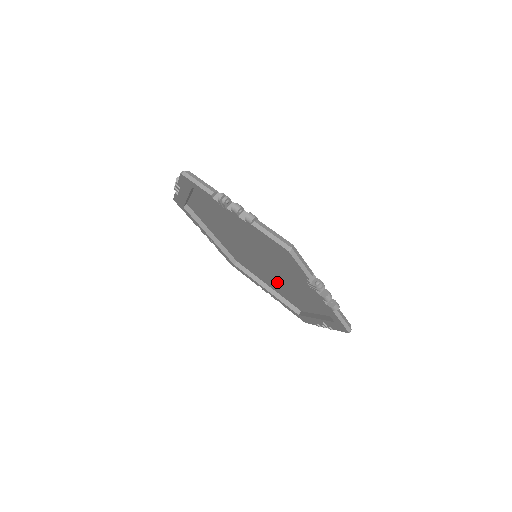
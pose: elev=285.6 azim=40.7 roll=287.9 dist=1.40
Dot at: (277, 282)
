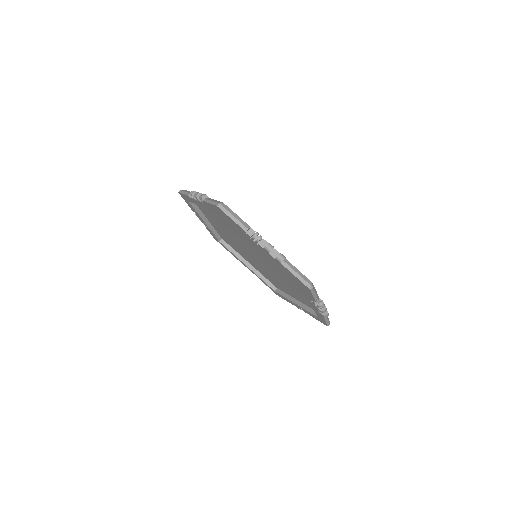
Dot at: (265, 271)
